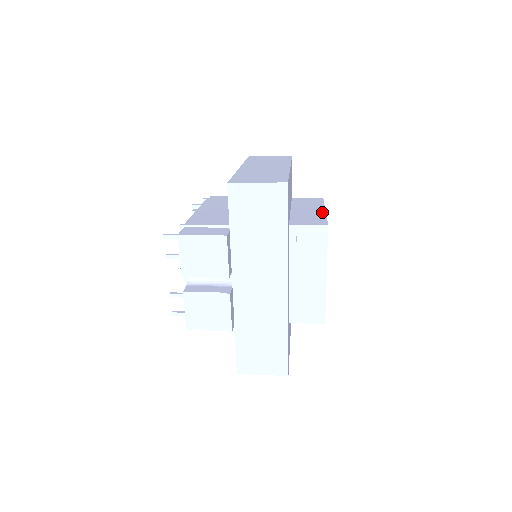
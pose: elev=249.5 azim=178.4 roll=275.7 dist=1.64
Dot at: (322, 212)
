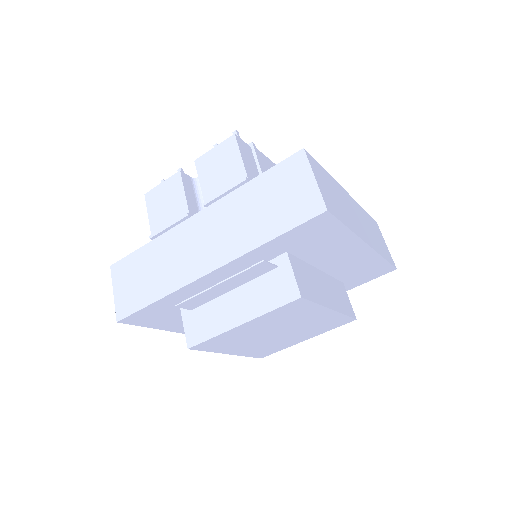
Dot at: (326, 303)
